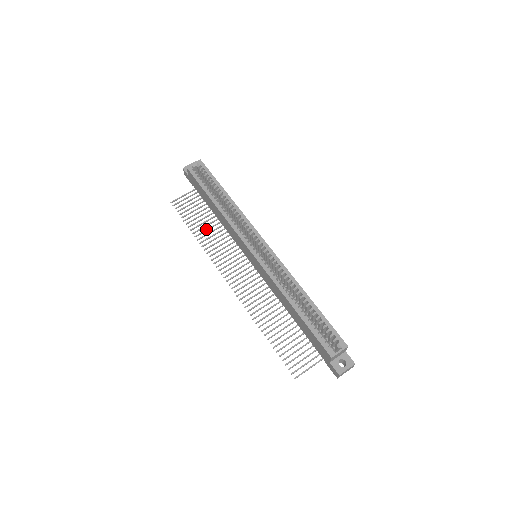
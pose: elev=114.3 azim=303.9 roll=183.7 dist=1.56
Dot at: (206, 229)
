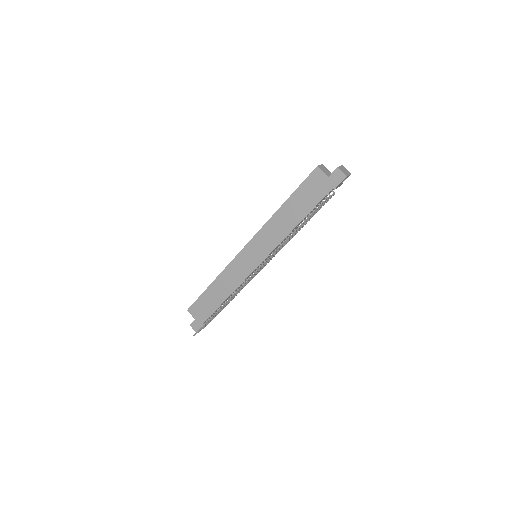
Dot at: occluded
